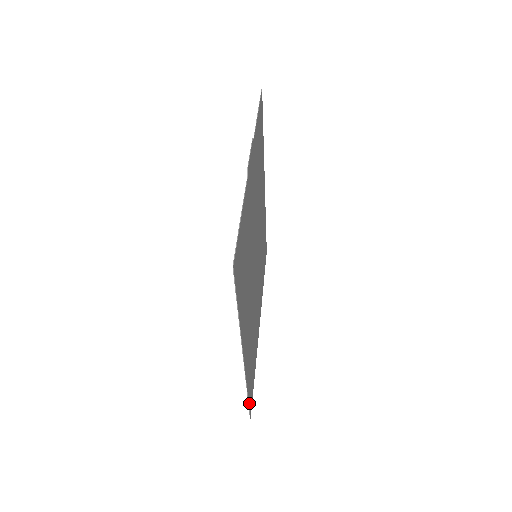
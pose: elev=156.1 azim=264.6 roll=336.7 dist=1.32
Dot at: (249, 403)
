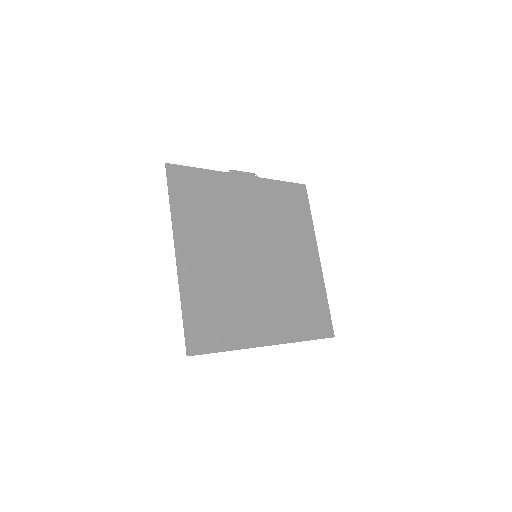
Dot at: (187, 329)
